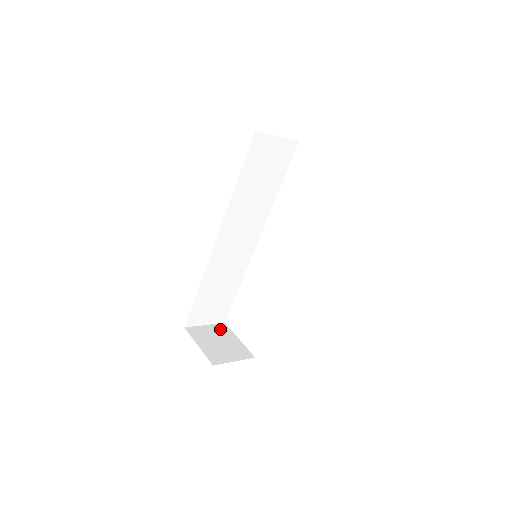
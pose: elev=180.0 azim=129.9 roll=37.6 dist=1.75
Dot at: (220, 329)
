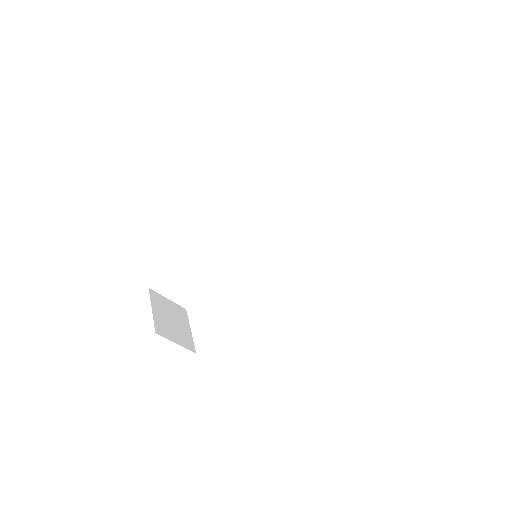
Dot at: (179, 310)
